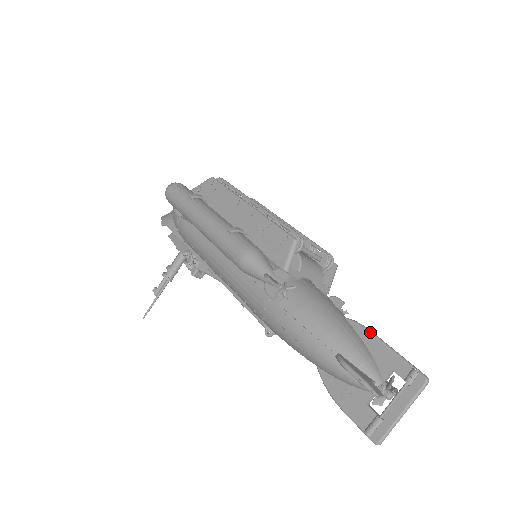
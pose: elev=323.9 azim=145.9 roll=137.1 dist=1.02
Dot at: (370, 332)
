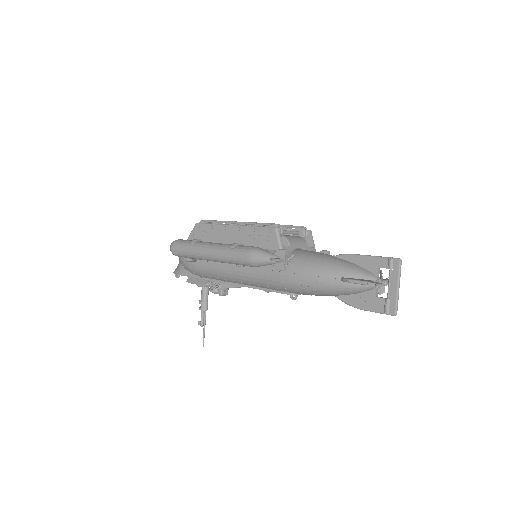
Dot at: (353, 255)
